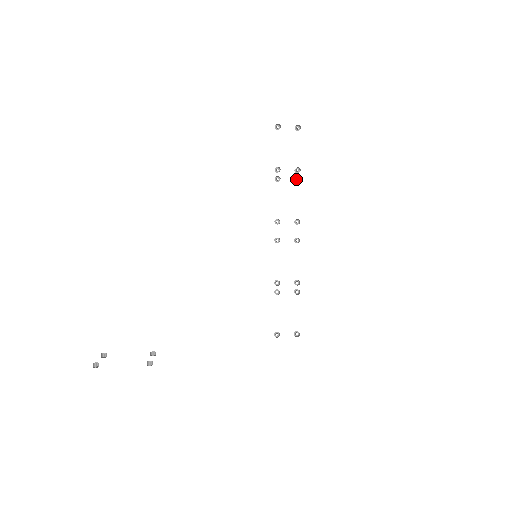
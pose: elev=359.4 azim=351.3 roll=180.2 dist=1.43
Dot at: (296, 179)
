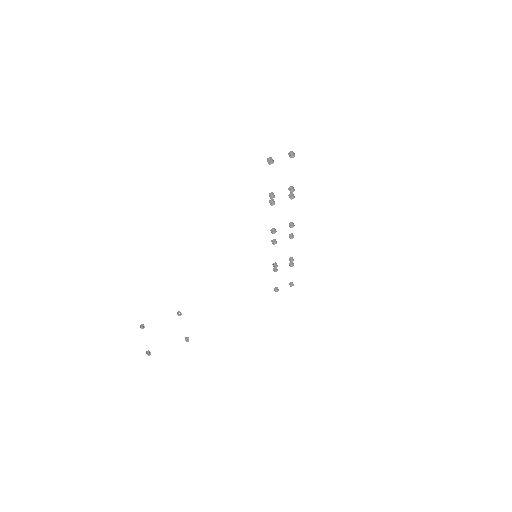
Dot at: (290, 198)
